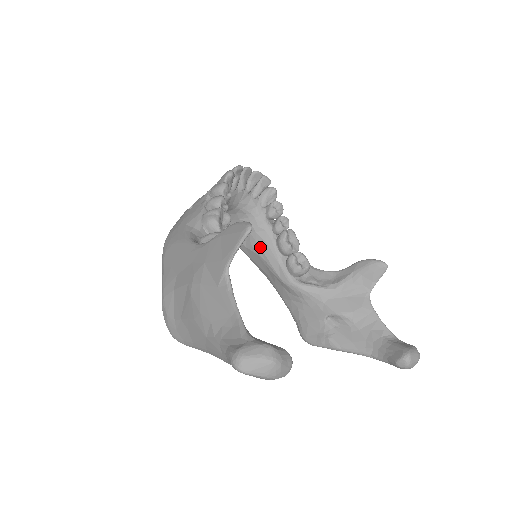
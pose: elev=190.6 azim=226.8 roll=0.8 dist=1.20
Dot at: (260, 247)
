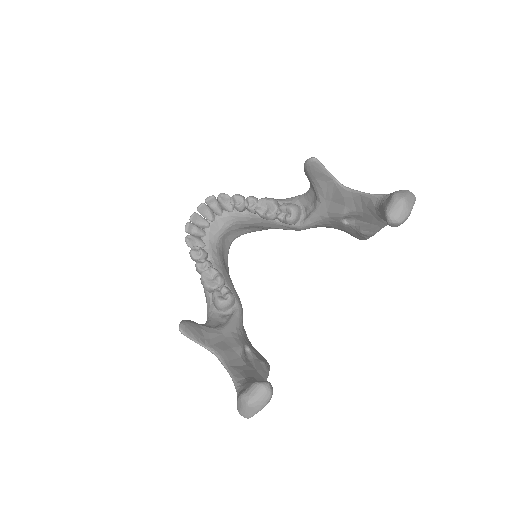
Dot at: (265, 227)
